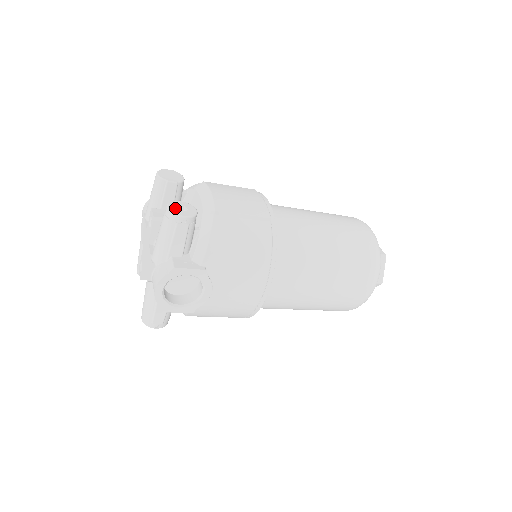
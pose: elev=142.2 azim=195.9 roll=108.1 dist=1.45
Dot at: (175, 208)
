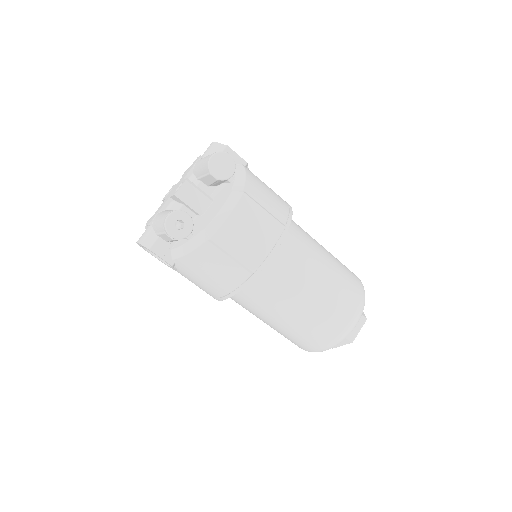
Dot at: (173, 222)
